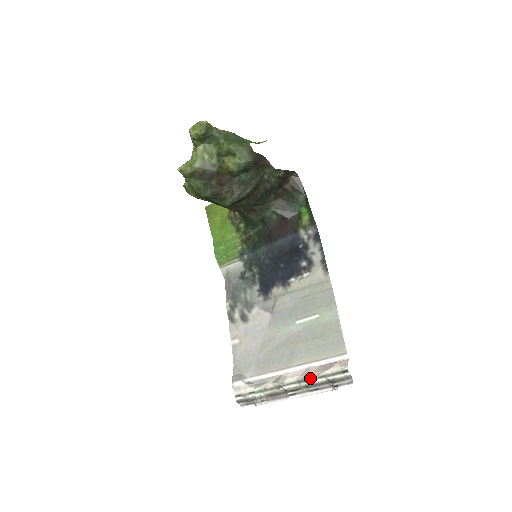
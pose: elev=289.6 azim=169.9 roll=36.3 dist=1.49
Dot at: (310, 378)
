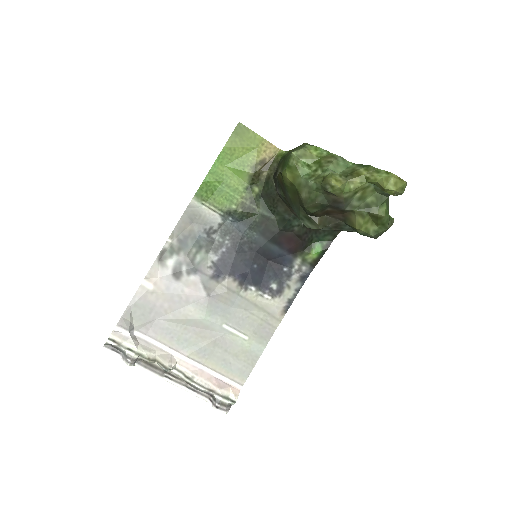
Dot at: (200, 384)
